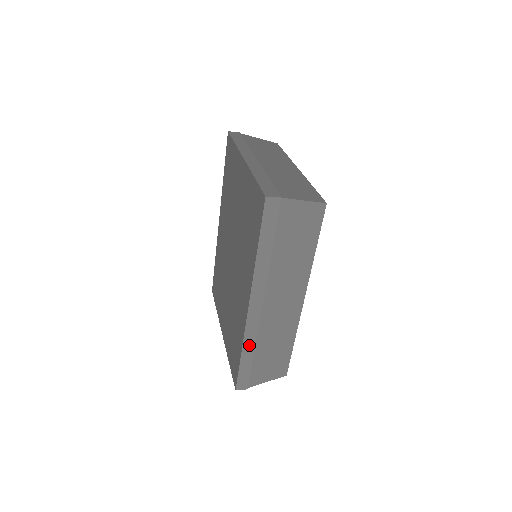
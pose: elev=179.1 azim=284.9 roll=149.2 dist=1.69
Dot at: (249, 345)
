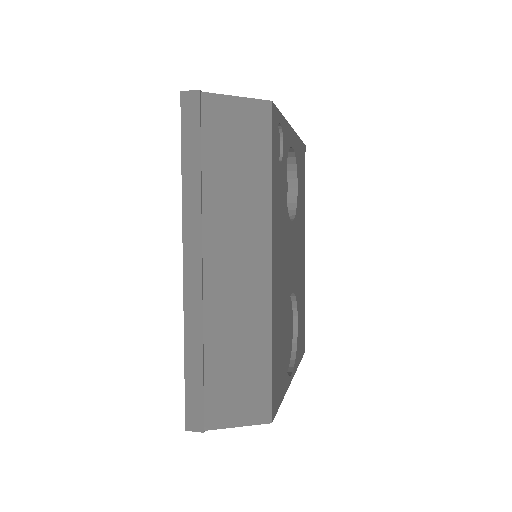
Dot at: (194, 339)
